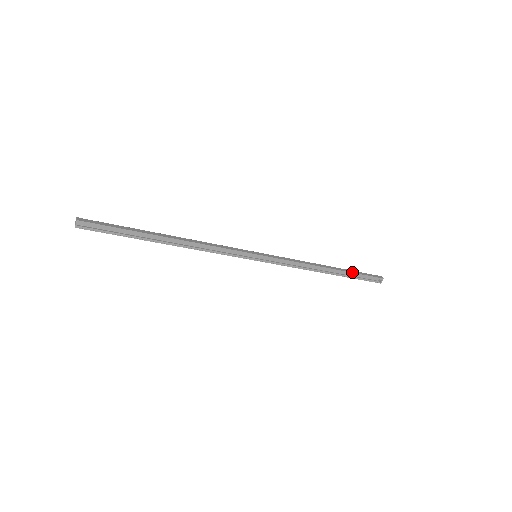
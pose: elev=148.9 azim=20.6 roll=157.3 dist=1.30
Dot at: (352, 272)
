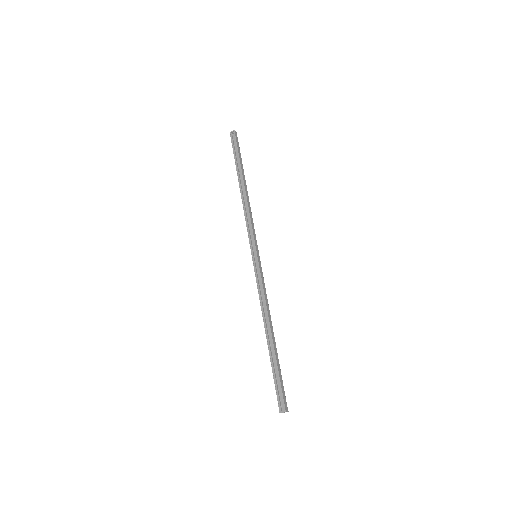
Dot at: (278, 363)
